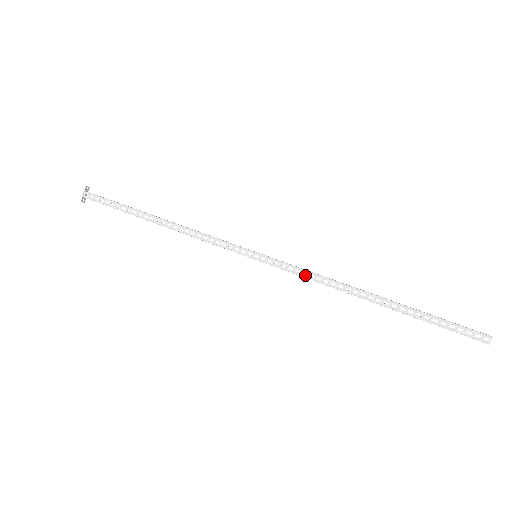
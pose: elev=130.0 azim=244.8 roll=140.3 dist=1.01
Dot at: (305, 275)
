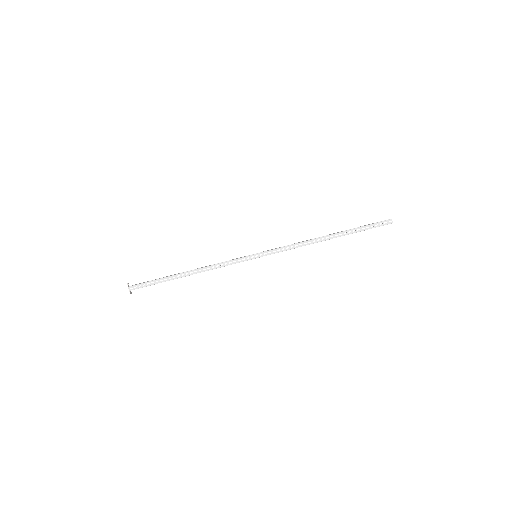
Dot at: (288, 249)
